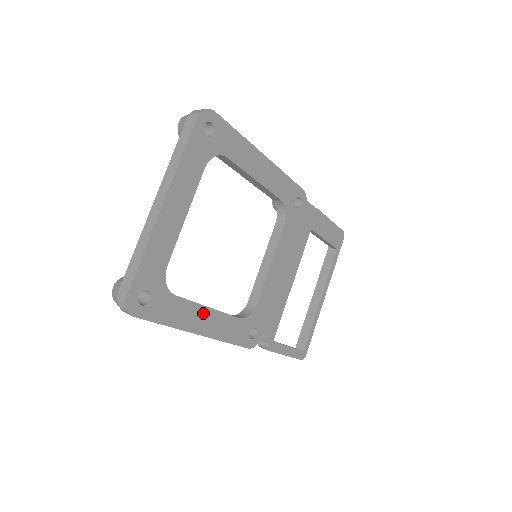
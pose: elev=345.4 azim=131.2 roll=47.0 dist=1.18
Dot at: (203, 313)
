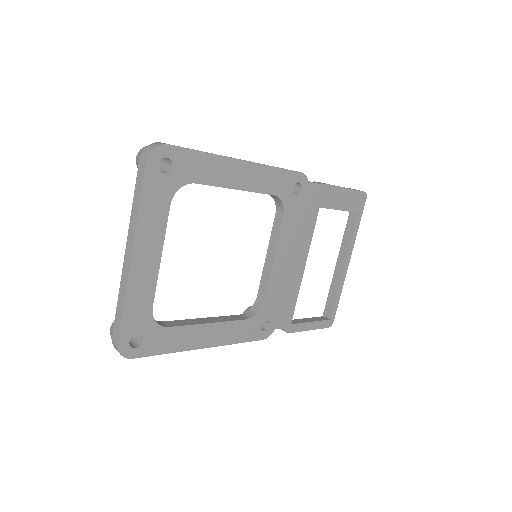
Dot at: (204, 330)
